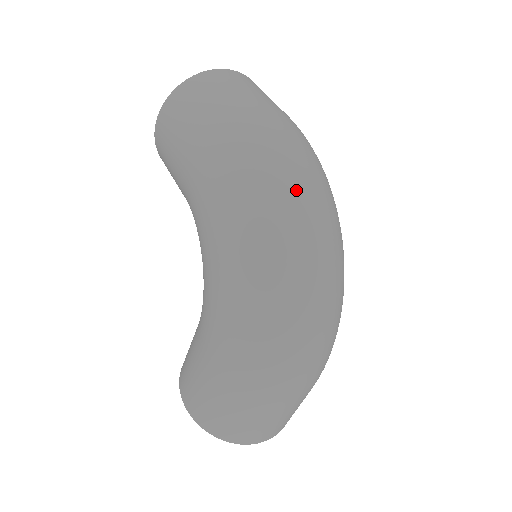
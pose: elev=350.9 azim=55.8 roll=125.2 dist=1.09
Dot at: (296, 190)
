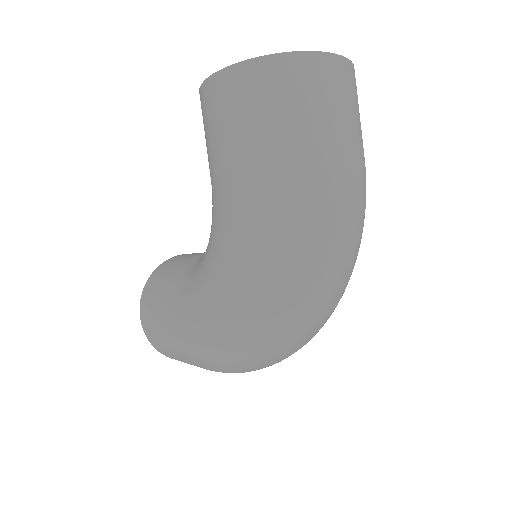
Dot at: (324, 283)
